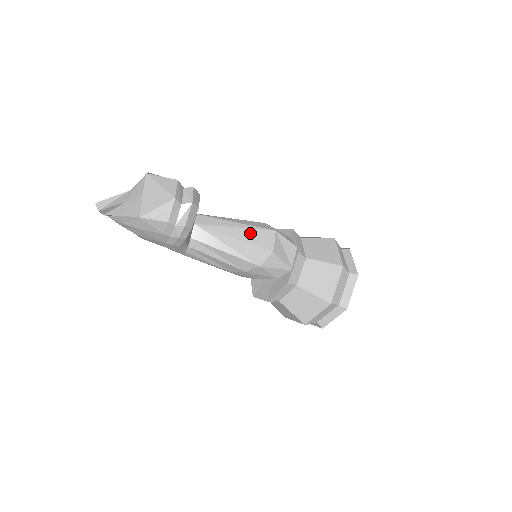
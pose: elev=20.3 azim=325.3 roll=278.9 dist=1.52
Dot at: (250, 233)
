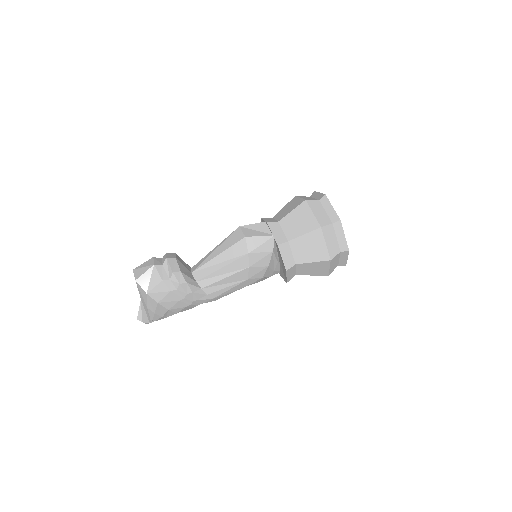
Dot at: (225, 243)
